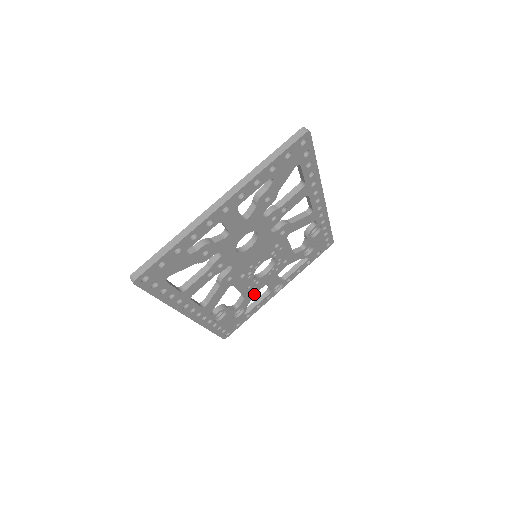
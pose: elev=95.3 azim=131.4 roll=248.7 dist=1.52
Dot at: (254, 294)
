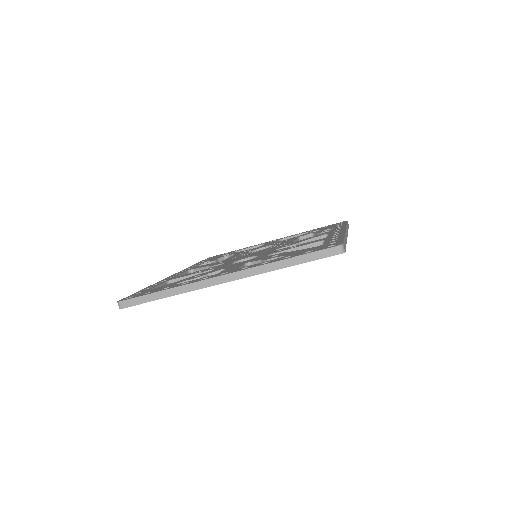
Dot at: occluded
